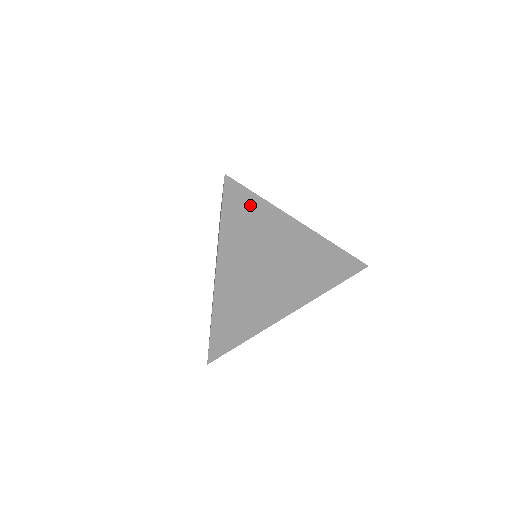
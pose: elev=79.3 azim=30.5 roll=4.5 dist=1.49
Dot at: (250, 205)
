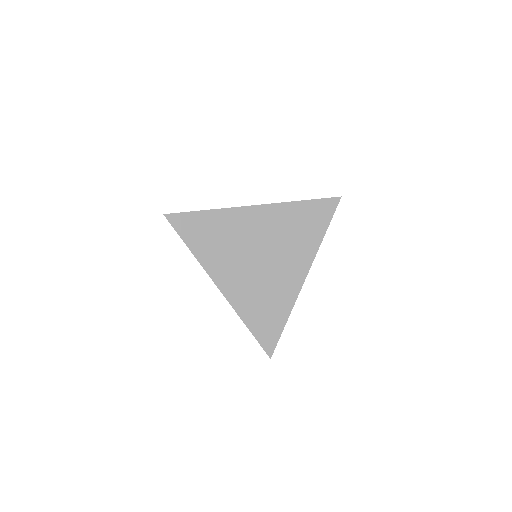
Dot at: (198, 221)
